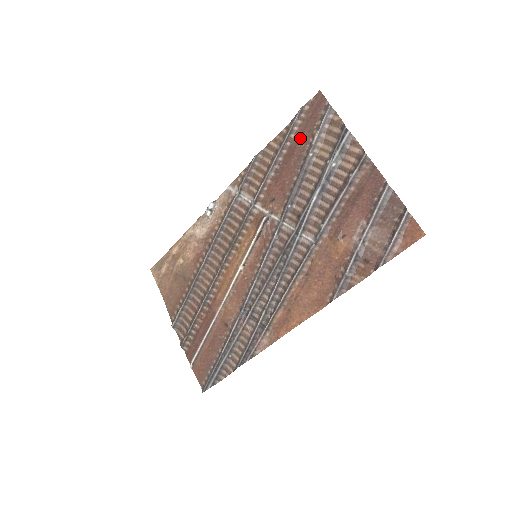
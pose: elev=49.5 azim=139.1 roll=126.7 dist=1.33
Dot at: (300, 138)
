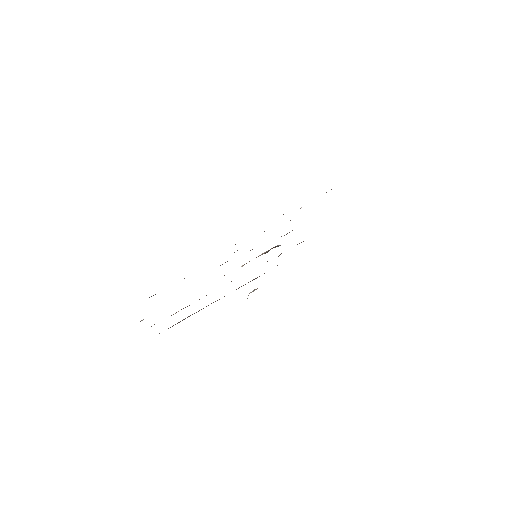
Dot at: occluded
